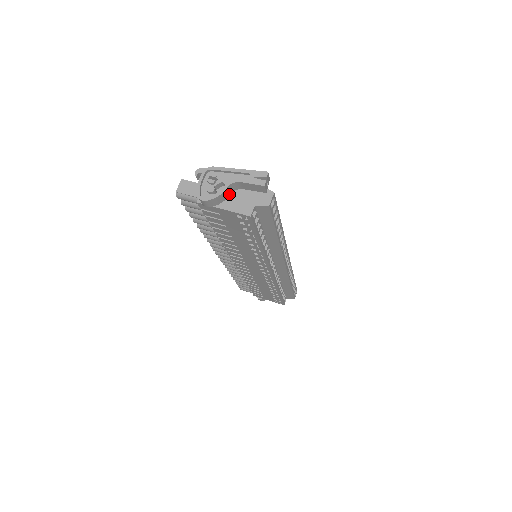
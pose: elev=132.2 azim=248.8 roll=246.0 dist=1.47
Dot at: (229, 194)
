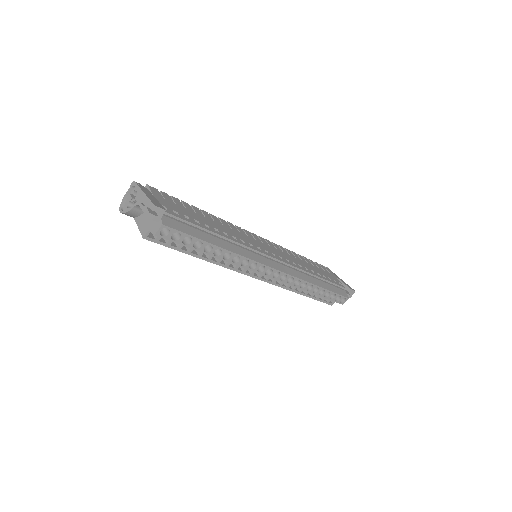
Dot at: (142, 211)
